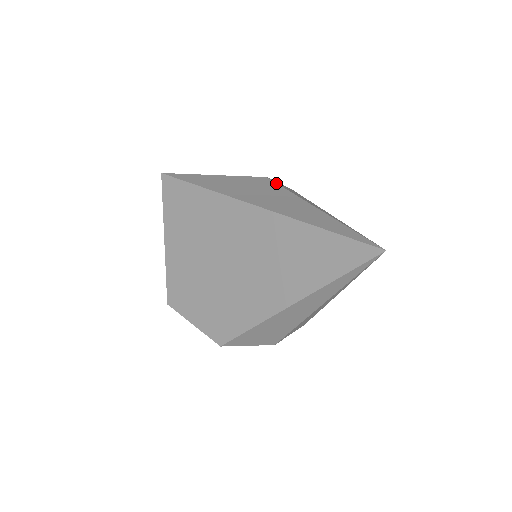
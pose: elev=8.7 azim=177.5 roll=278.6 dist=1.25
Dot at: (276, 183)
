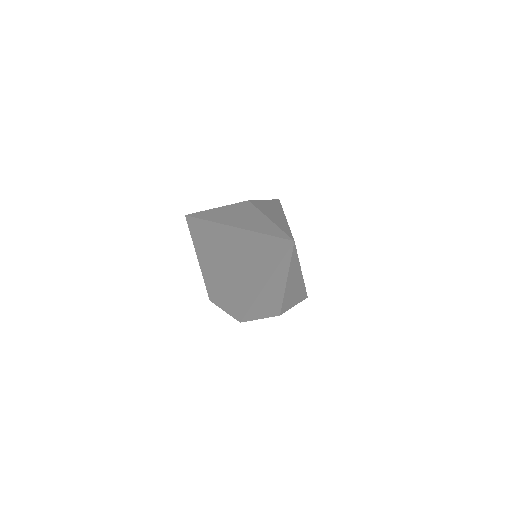
Dot at: (252, 204)
